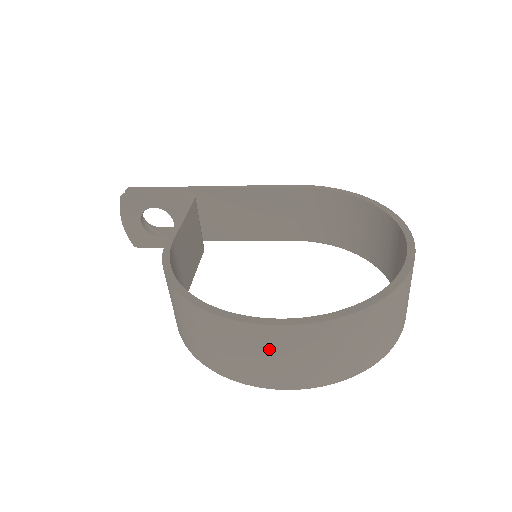
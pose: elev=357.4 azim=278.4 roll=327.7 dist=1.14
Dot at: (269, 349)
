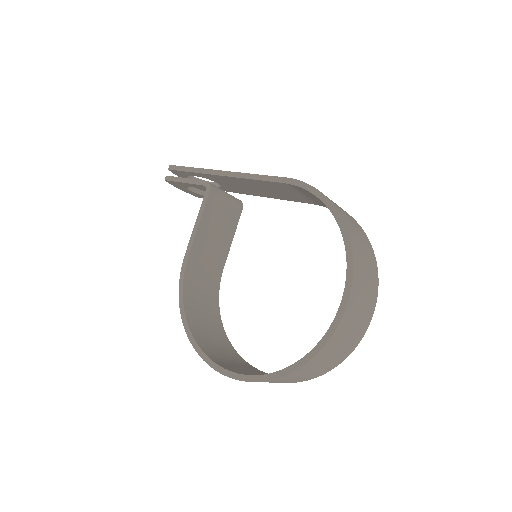
Dot at: occluded
